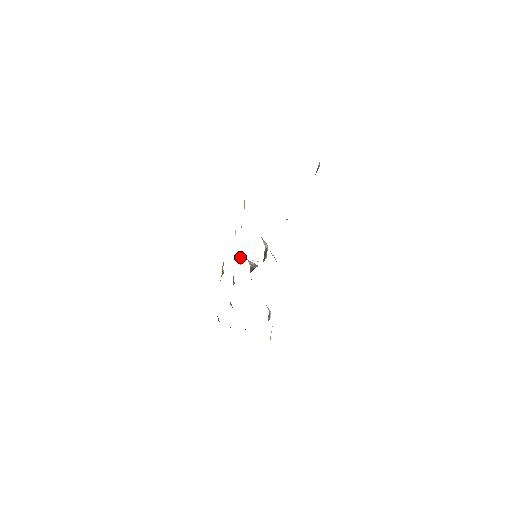
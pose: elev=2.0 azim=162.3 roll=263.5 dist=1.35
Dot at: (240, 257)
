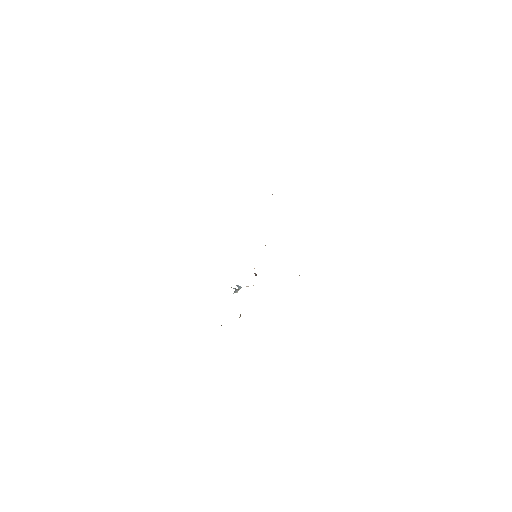
Dot at: occluded
